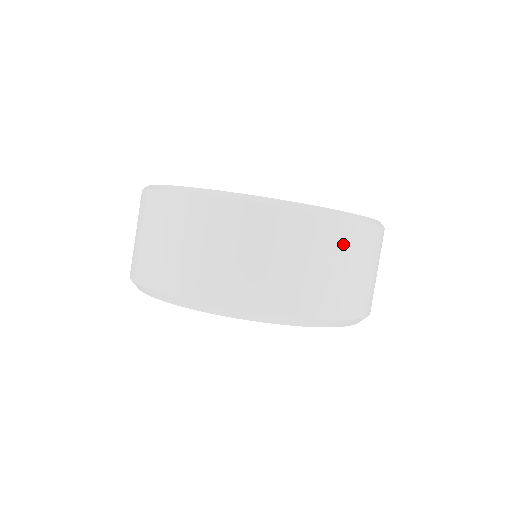
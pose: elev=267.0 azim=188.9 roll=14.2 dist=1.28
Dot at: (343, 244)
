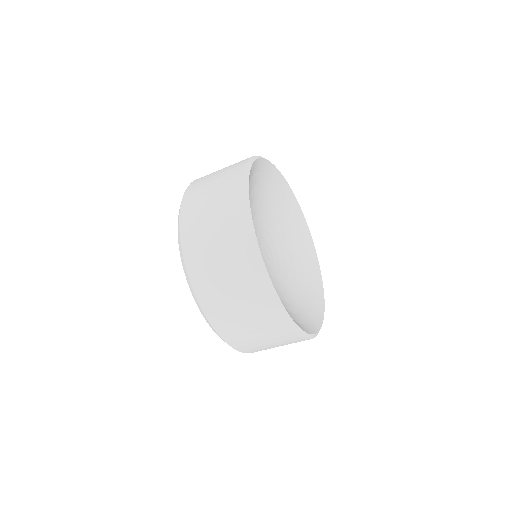
Dot at: occluded
